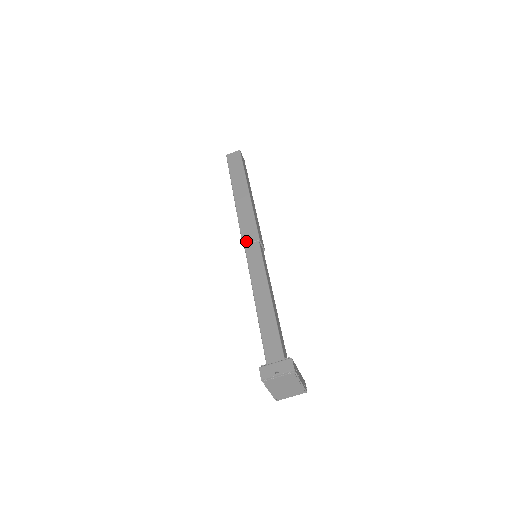
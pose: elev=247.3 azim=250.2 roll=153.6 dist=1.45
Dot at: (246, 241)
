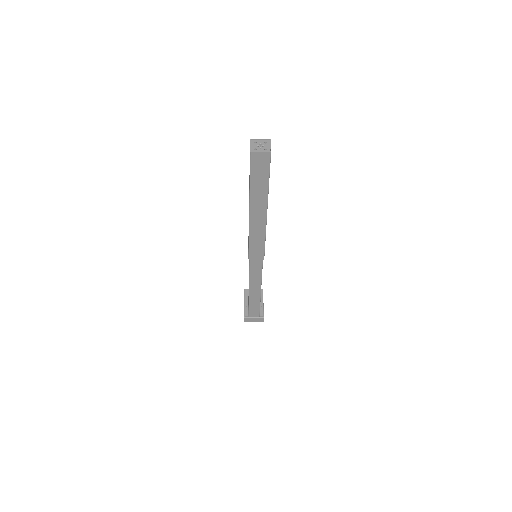
Dot at: (252, 258)
